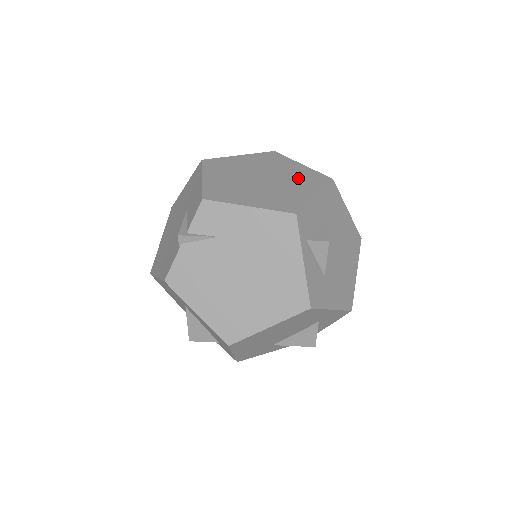
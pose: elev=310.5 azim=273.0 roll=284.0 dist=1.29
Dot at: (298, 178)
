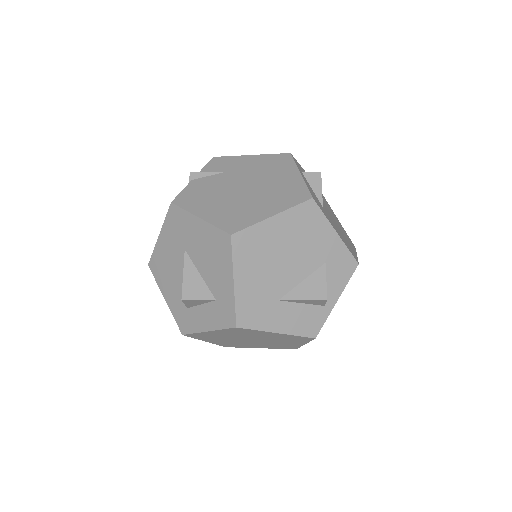
Dot at: occluded
